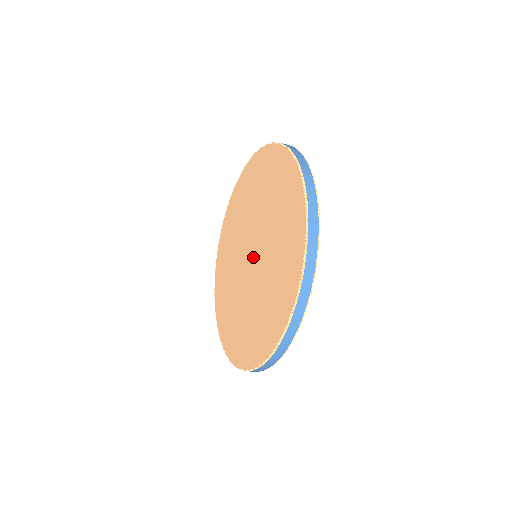
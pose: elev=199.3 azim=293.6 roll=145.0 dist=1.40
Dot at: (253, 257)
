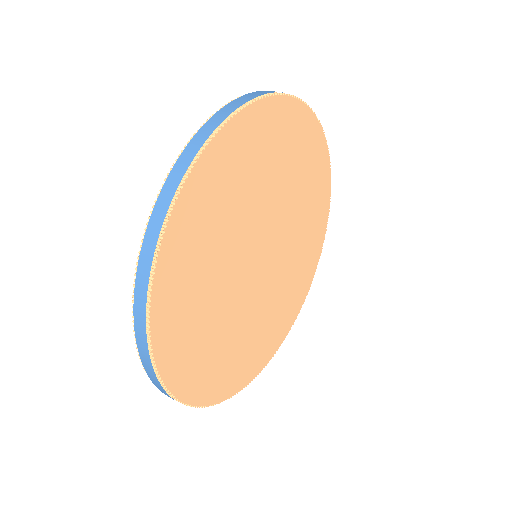
Dot at: occluded
